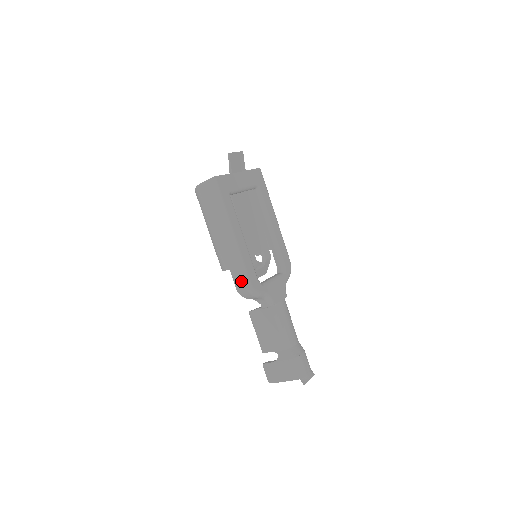
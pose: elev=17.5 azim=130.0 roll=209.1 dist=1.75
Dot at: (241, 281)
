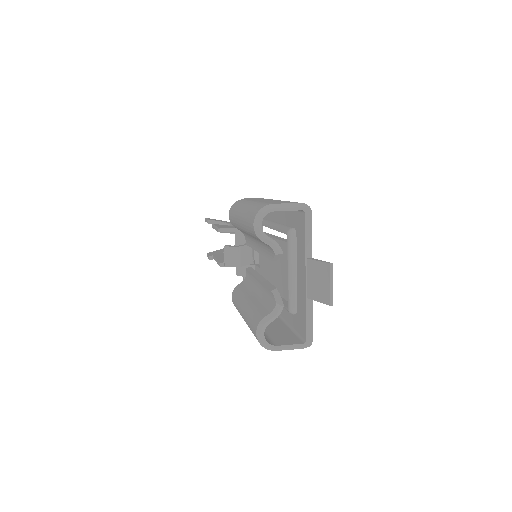
Dot at: occluded
